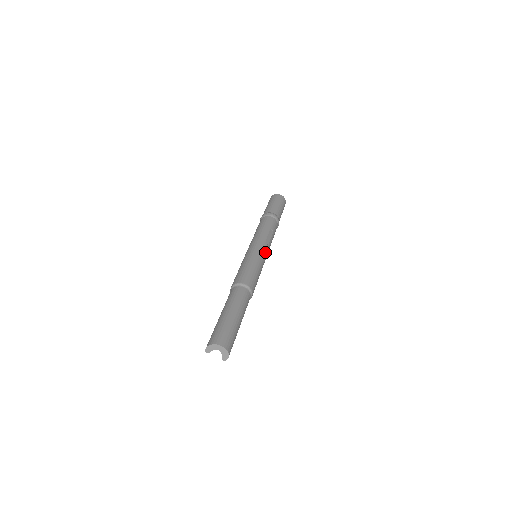
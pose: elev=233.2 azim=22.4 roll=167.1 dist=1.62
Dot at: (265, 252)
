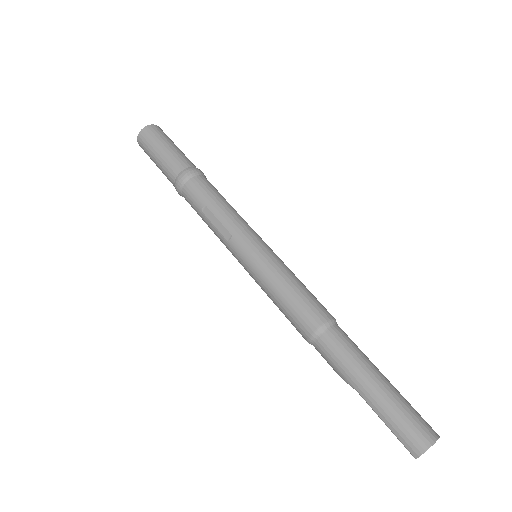
Dot at: occluded
